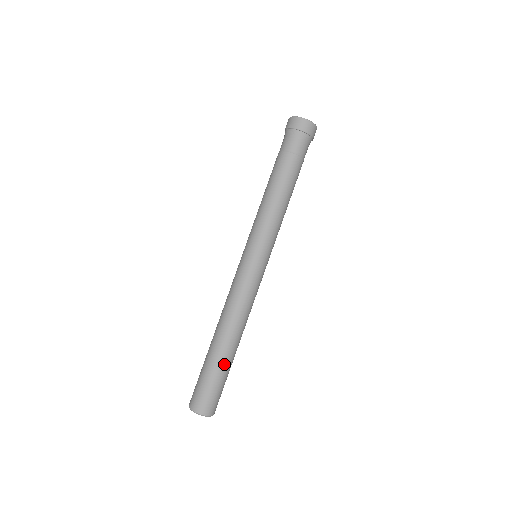
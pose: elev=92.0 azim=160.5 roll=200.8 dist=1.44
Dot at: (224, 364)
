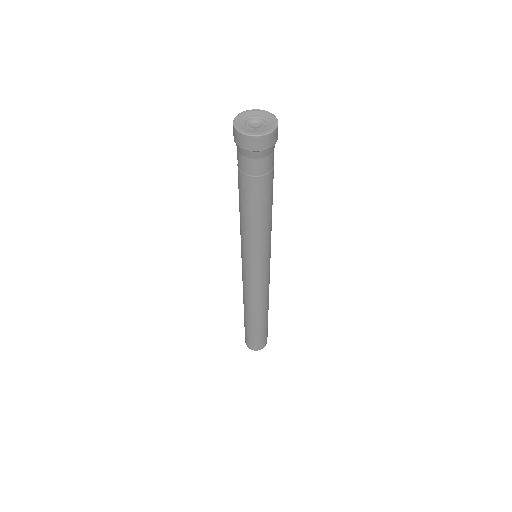
Dot at: (257, 328)
